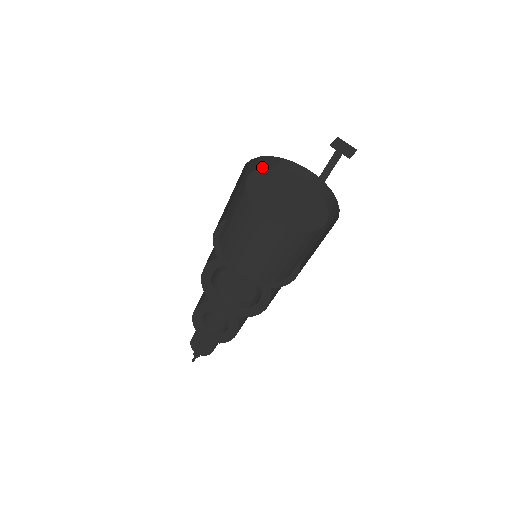
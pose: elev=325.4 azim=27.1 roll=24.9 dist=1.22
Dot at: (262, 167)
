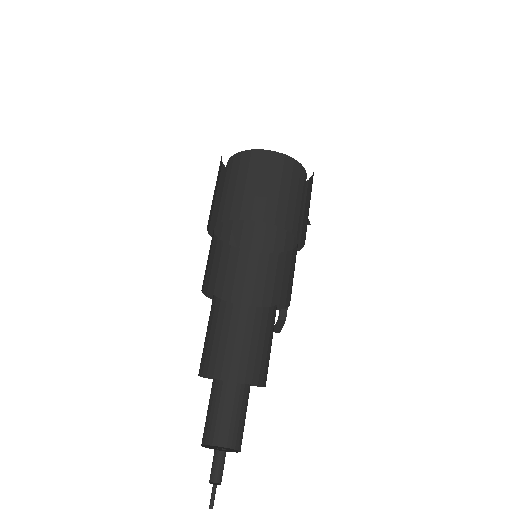
Dot at: occluded
